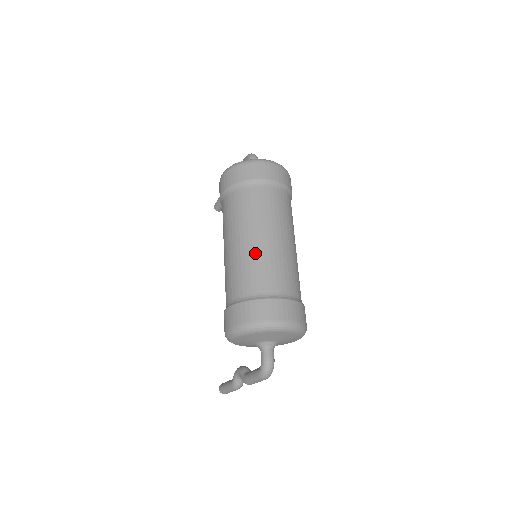
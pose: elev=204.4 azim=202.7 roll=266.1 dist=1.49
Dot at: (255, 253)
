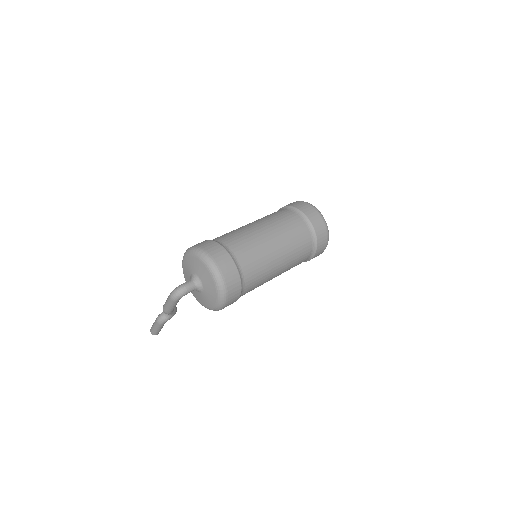
Dot at: (250, 231)
